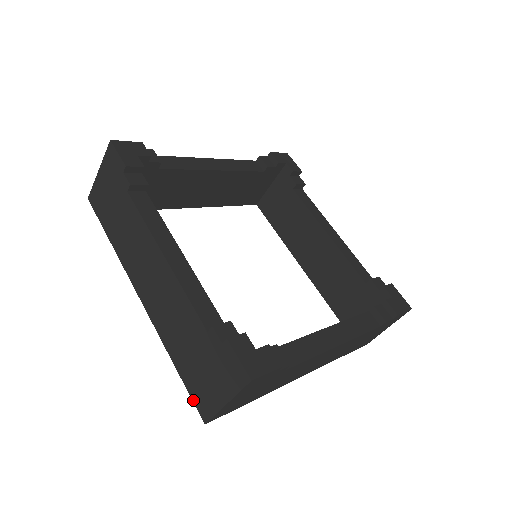
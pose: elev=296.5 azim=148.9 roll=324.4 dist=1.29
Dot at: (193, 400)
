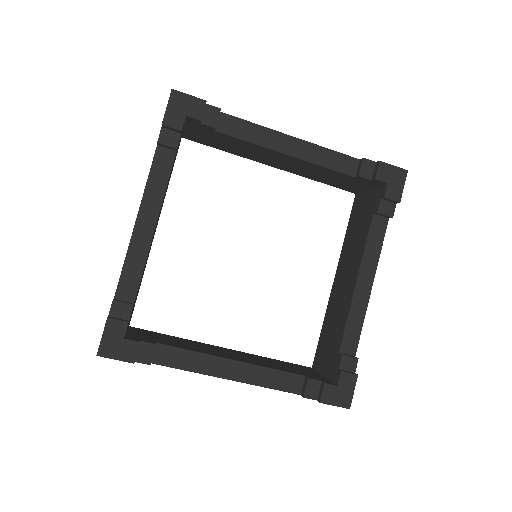
Dot at: occluded
